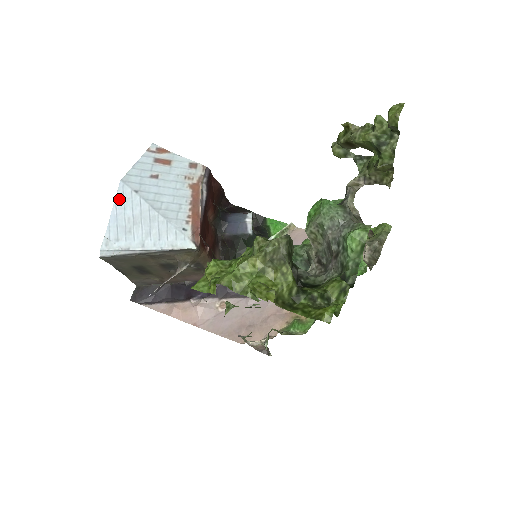
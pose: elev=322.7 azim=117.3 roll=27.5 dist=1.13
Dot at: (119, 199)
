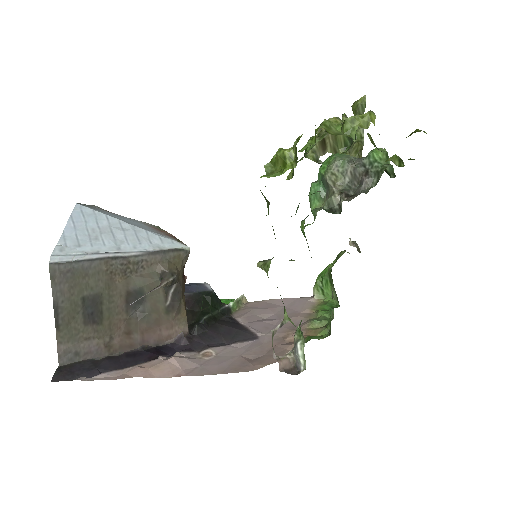
Dot at: (76, 215)
